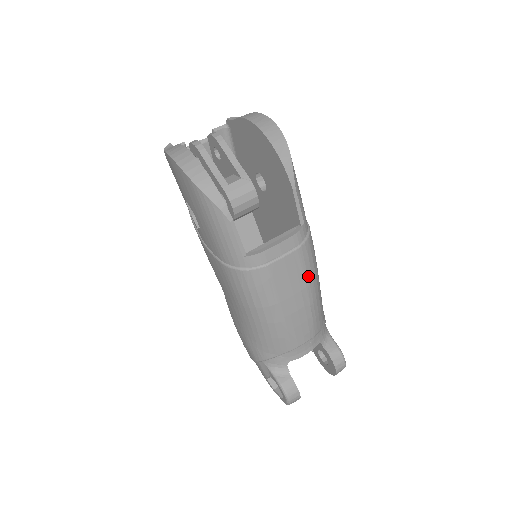
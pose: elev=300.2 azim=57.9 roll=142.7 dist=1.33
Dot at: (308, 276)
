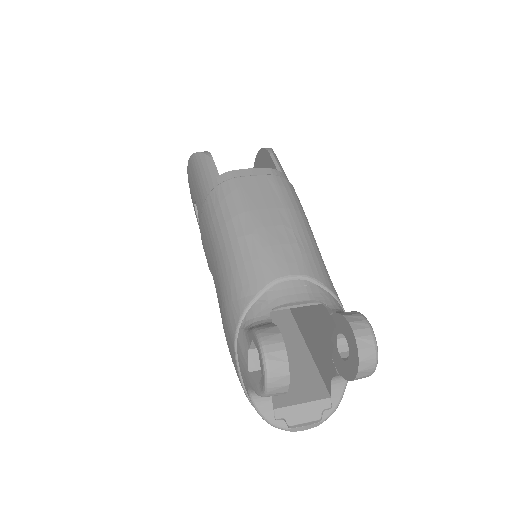
Dot at: (286, 201)
